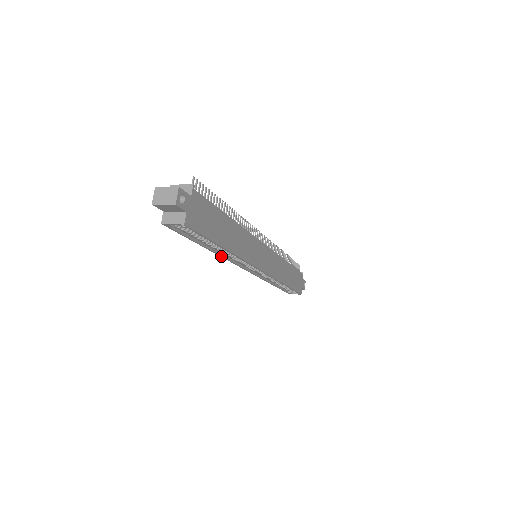
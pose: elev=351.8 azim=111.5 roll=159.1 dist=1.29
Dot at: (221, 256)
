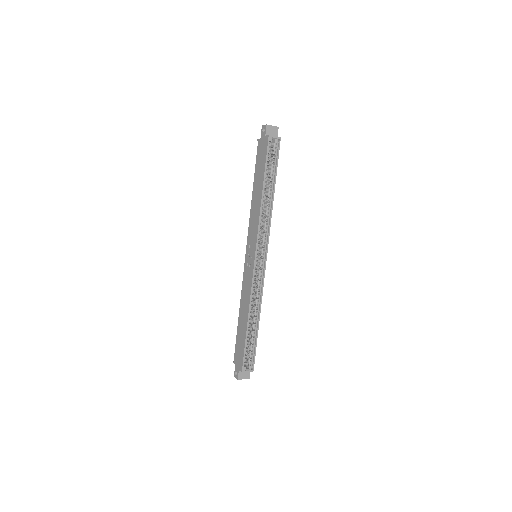
Dot at: (260, 212)
